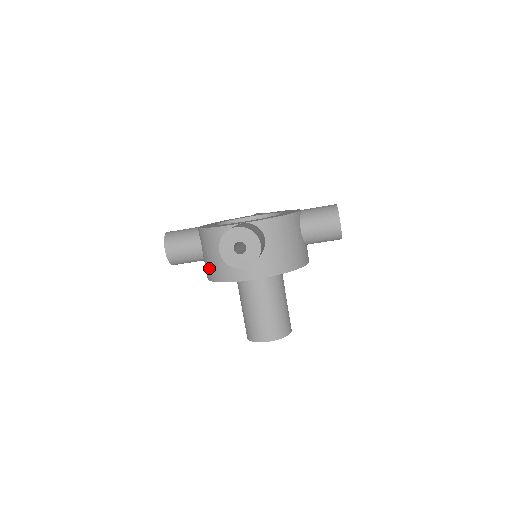
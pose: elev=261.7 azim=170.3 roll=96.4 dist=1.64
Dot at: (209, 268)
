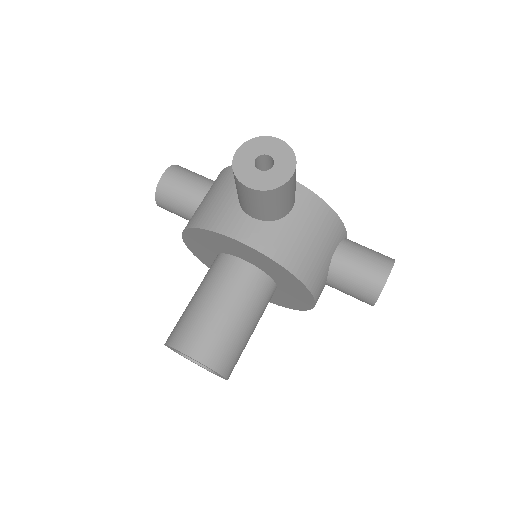
Dot at: (196, 212)
